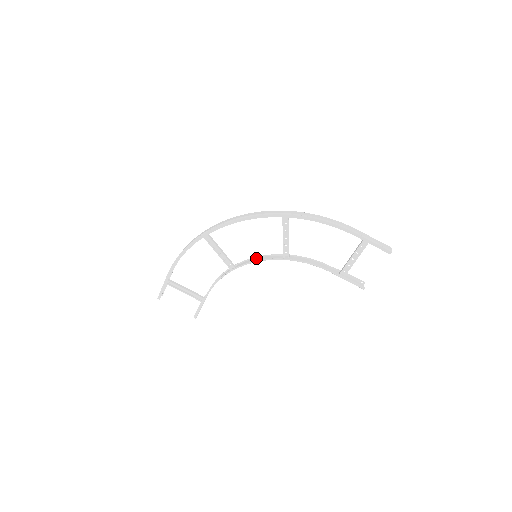
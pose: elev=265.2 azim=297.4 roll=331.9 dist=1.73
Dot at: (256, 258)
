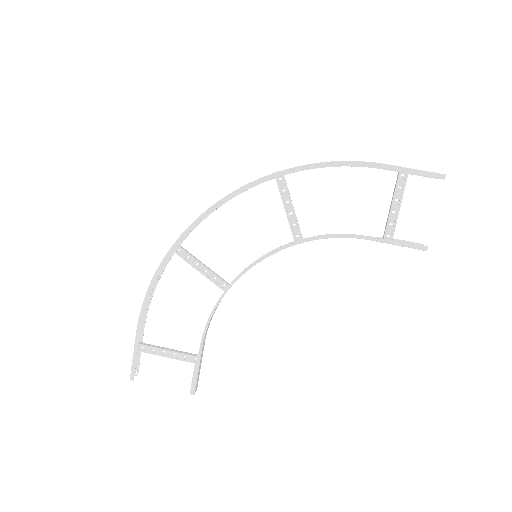
Dot at: occluded
